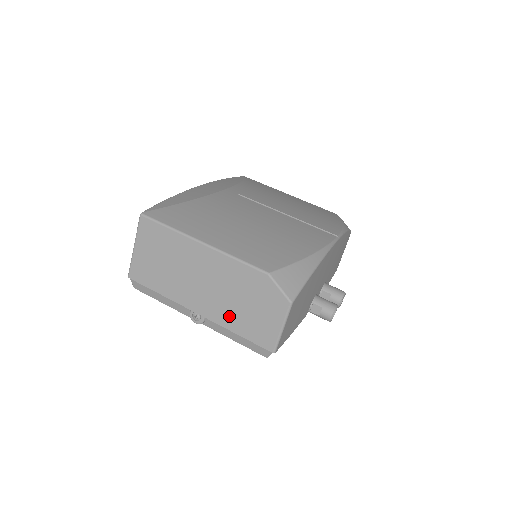
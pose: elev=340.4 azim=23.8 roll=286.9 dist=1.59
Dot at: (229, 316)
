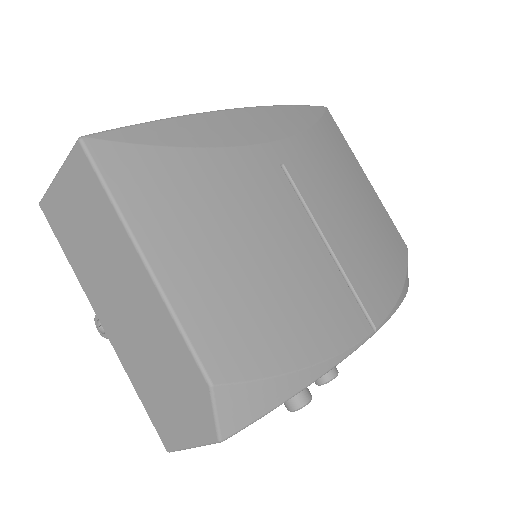
Dot at: (137, 369)
